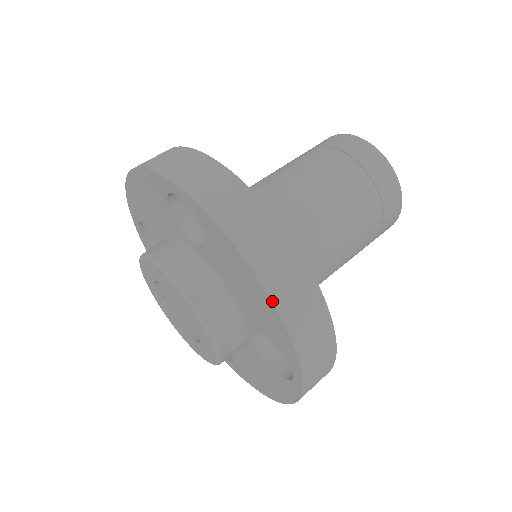
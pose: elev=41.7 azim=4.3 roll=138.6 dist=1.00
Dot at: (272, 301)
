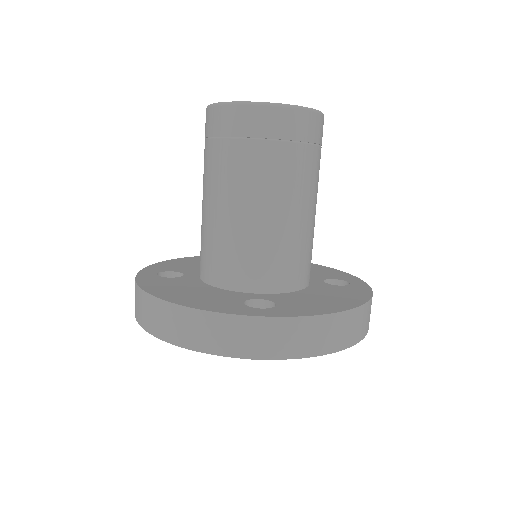
Dot at: occluded
